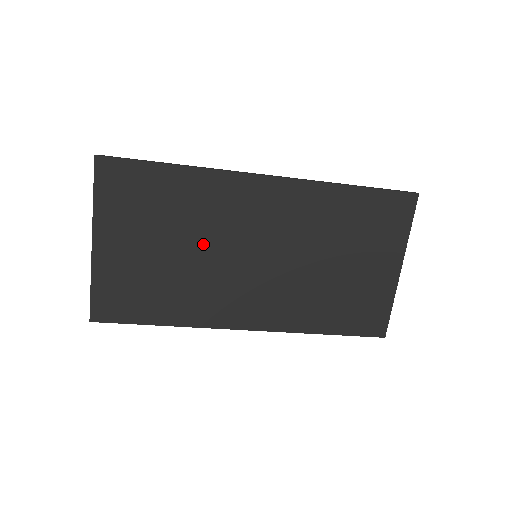
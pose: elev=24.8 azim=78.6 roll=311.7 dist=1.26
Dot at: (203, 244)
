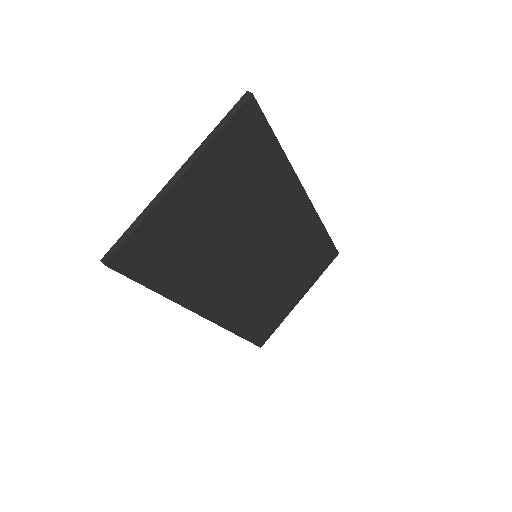
Dot at: (243, 229)
